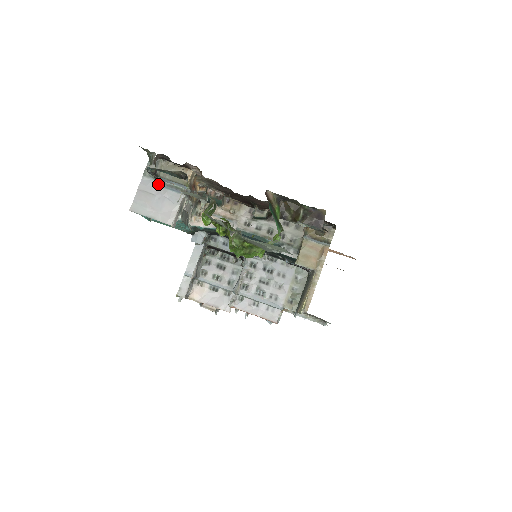
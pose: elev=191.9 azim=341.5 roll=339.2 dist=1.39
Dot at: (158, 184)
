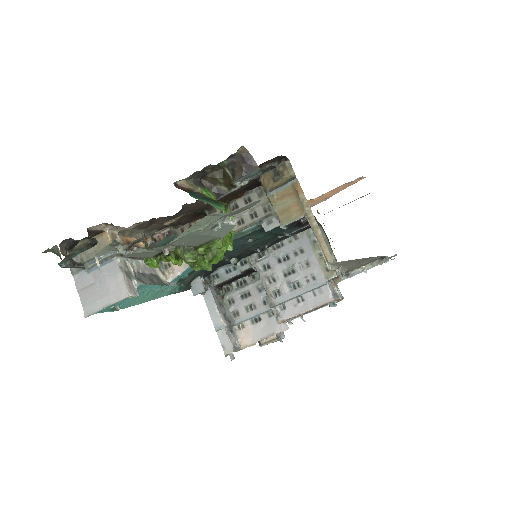
Dot at: (89, 271)
